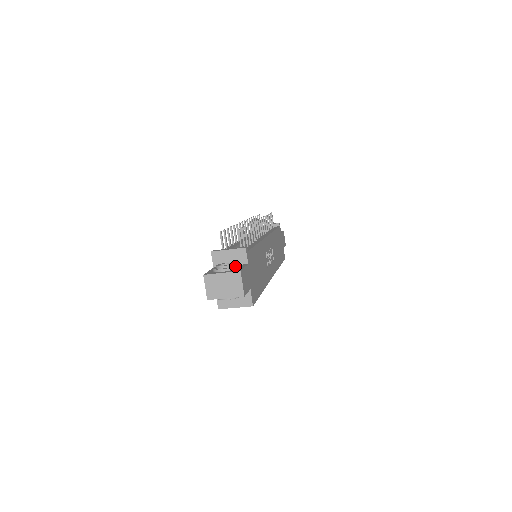
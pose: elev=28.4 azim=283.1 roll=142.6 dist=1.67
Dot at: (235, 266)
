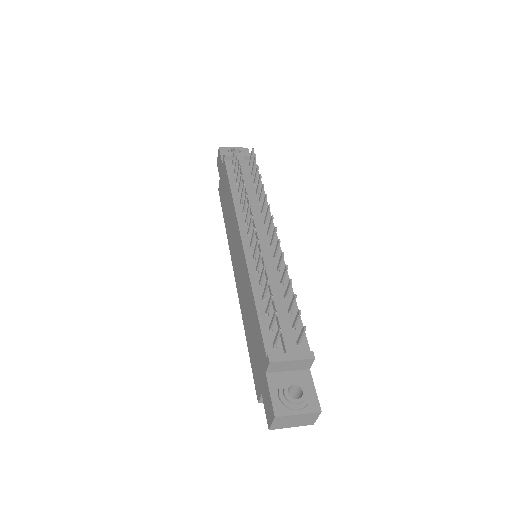
Dot at: (310, 398)
